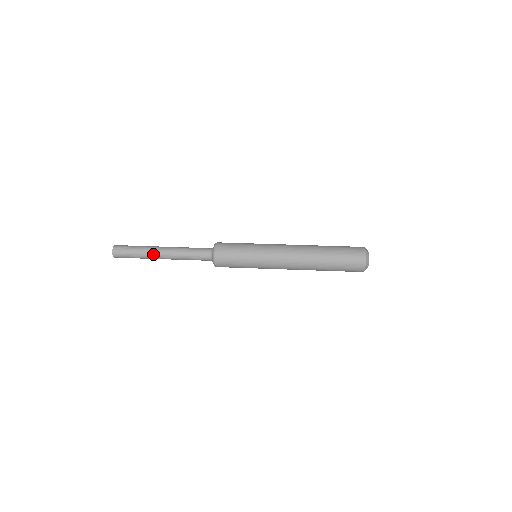
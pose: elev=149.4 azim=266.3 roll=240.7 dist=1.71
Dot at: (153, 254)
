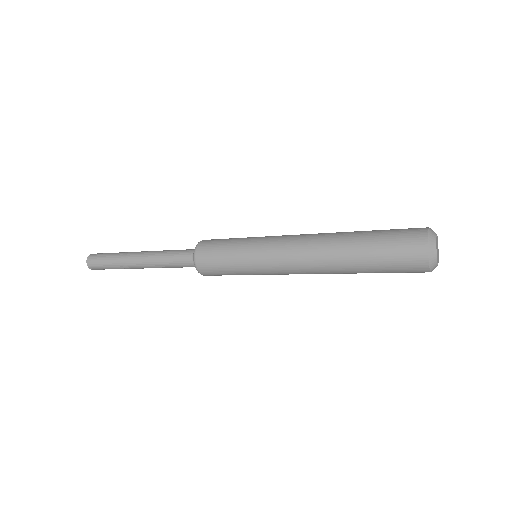
Dot at: (132, 252)
